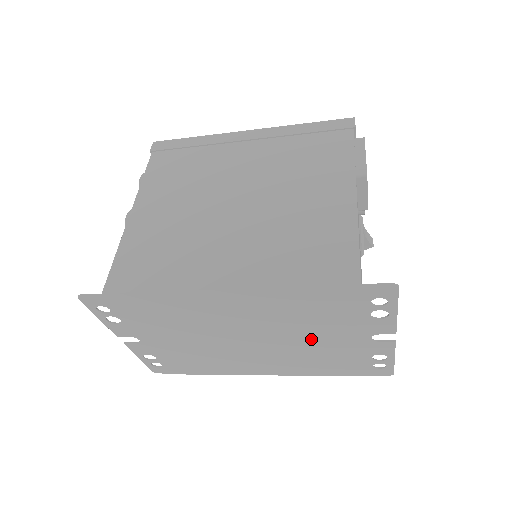
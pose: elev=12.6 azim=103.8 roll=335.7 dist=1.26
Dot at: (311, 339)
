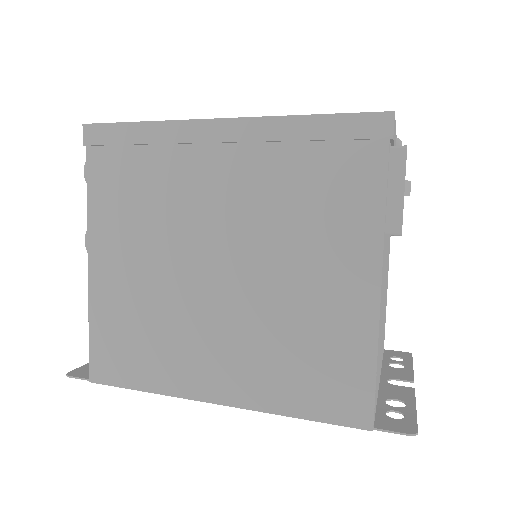
Dot at: occluded
